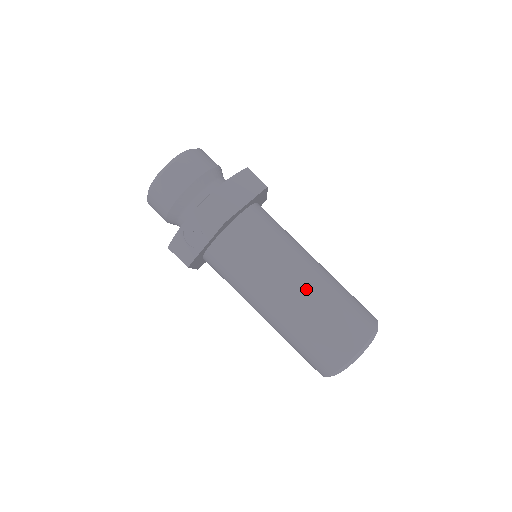
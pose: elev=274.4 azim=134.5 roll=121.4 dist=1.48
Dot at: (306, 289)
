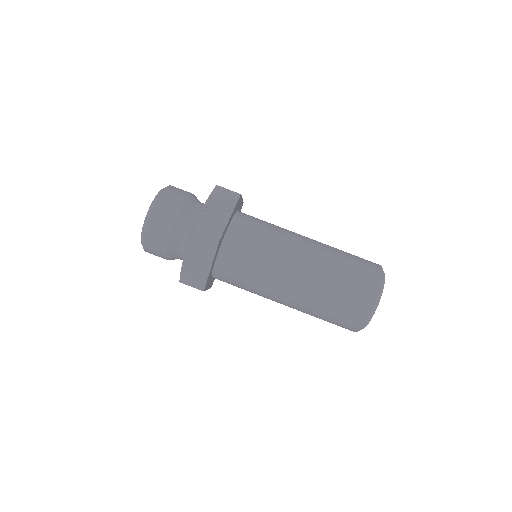
Dot at: (317, 242)
